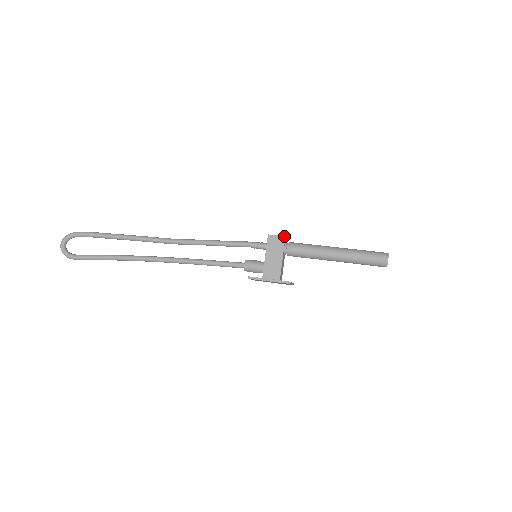
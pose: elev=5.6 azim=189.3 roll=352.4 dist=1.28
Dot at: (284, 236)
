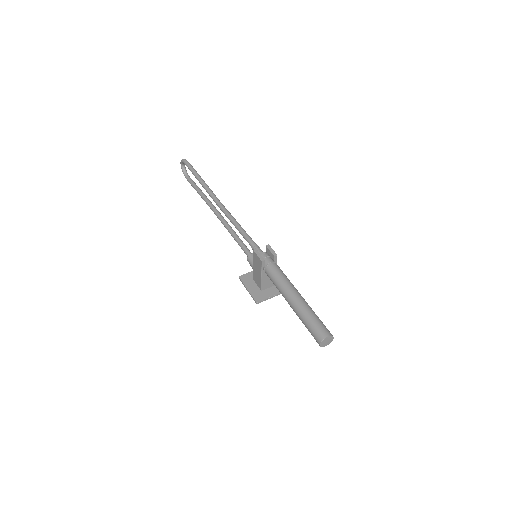
Dot at: (261, 260)
